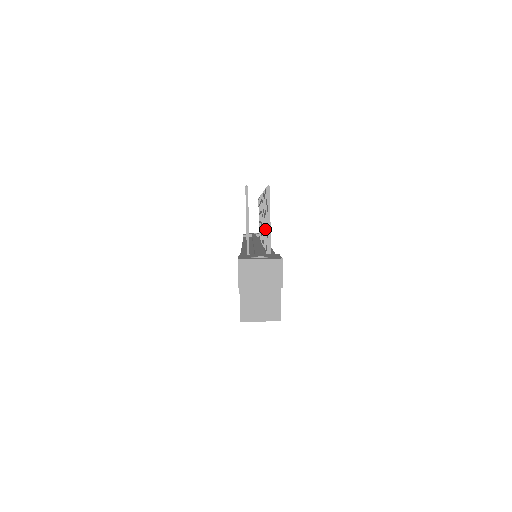
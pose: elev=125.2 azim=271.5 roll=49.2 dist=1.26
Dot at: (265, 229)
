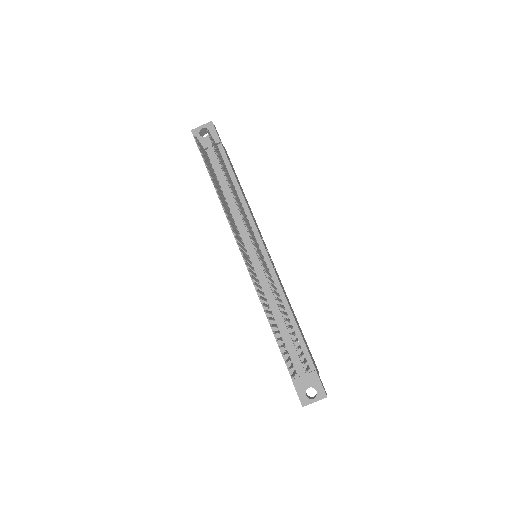
Dot at: occluded
